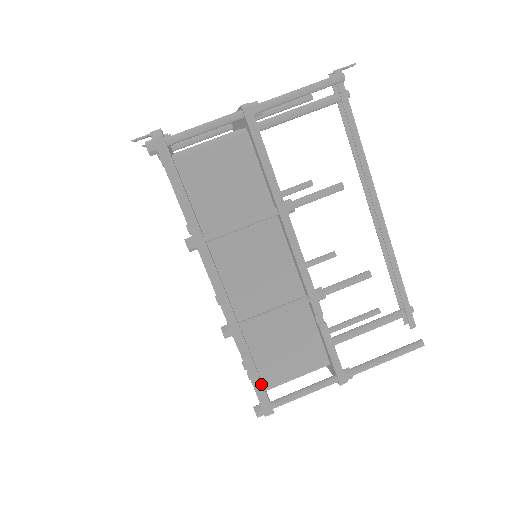
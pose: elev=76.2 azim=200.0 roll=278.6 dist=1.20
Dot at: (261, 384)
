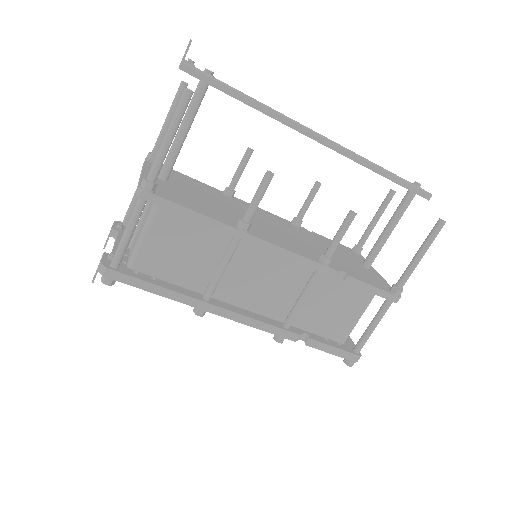
Dot at: (335, 348)
